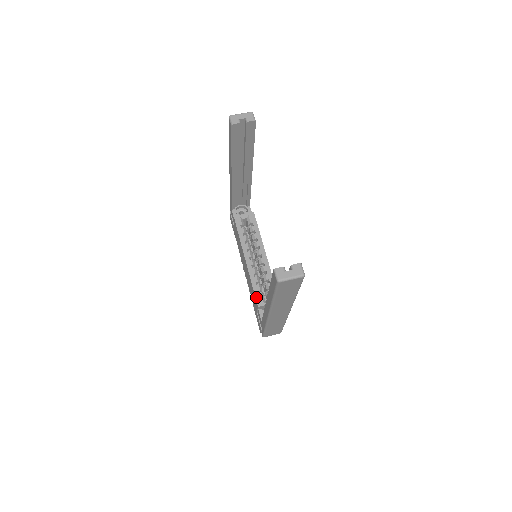
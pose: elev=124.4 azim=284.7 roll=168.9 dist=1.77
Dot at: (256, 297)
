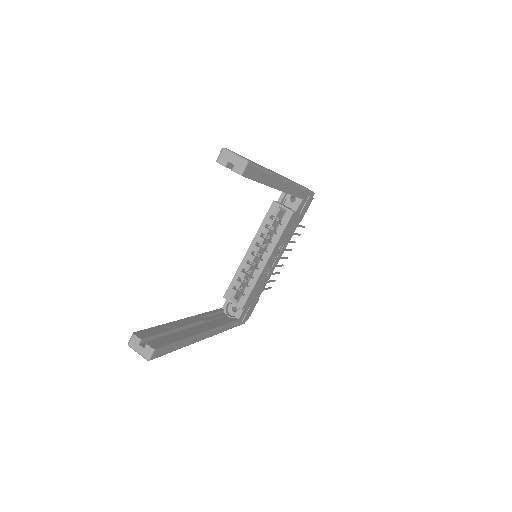
Dot at: (228, 289)
